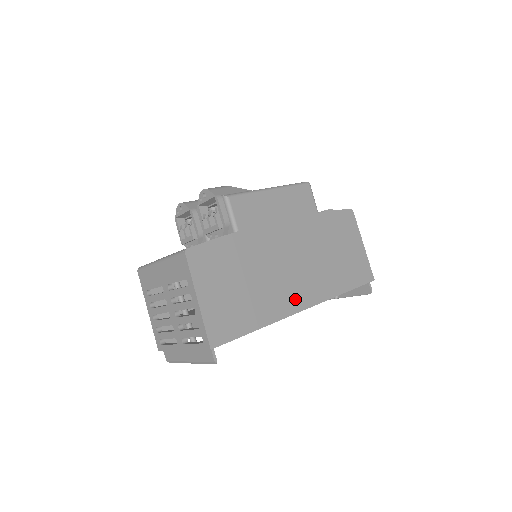
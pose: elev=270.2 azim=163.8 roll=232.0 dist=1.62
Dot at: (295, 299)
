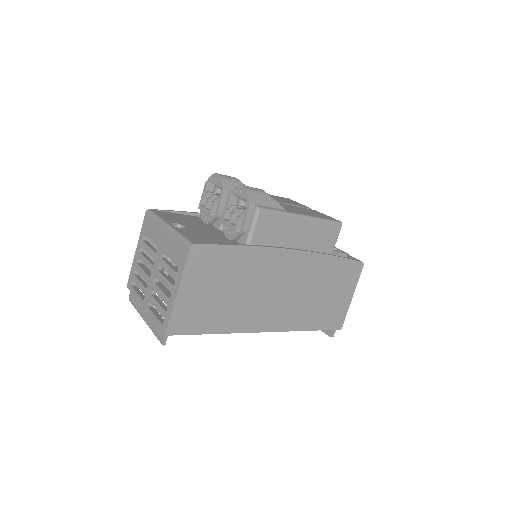
Dot at: (263, 321)
